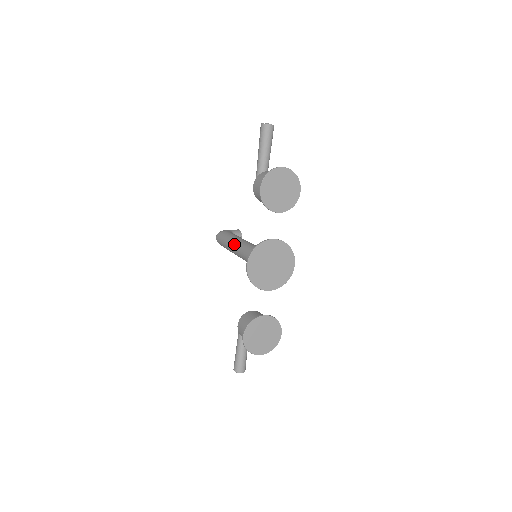
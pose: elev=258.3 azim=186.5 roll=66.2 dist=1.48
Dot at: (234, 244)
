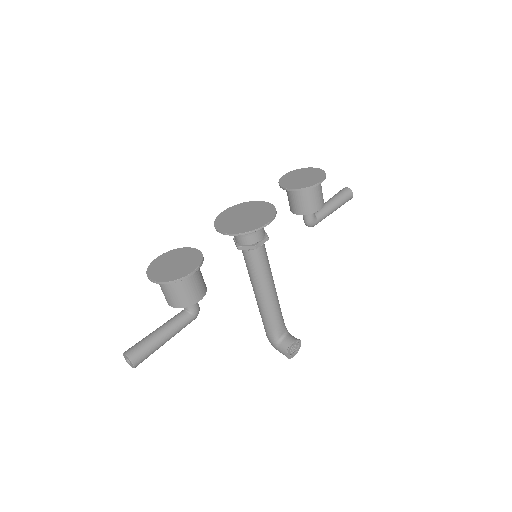
Dot at: occluded
